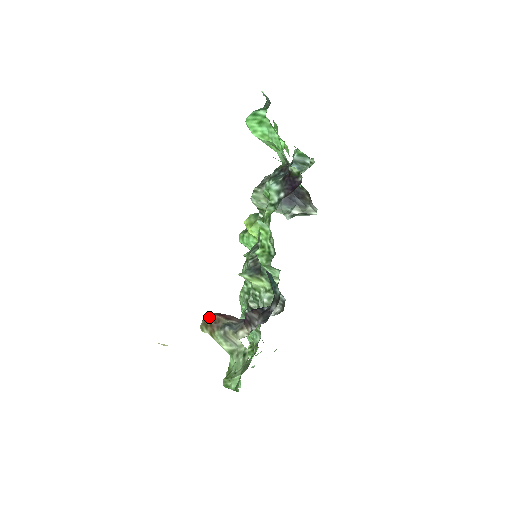
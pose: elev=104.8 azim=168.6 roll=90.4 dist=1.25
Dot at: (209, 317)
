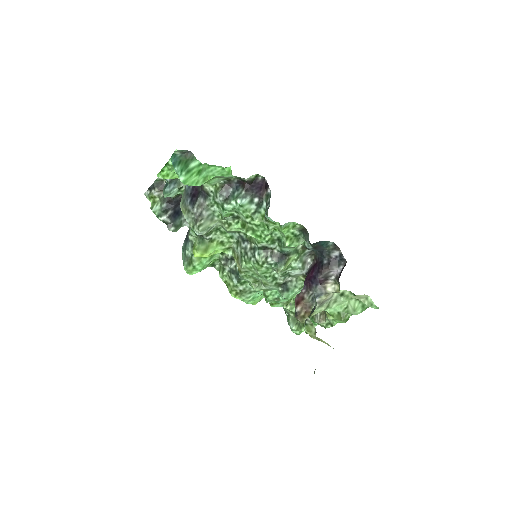
Dot at: (299, 311)
